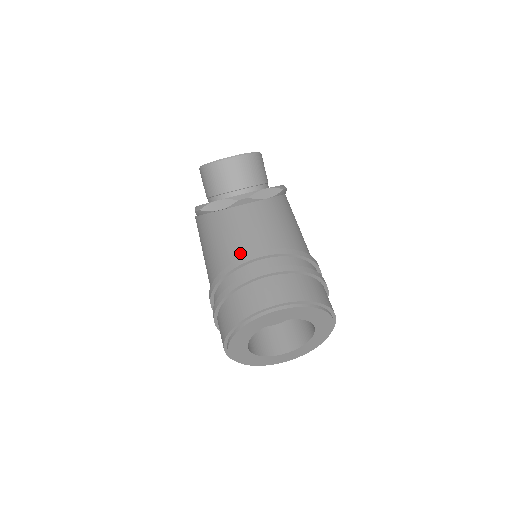
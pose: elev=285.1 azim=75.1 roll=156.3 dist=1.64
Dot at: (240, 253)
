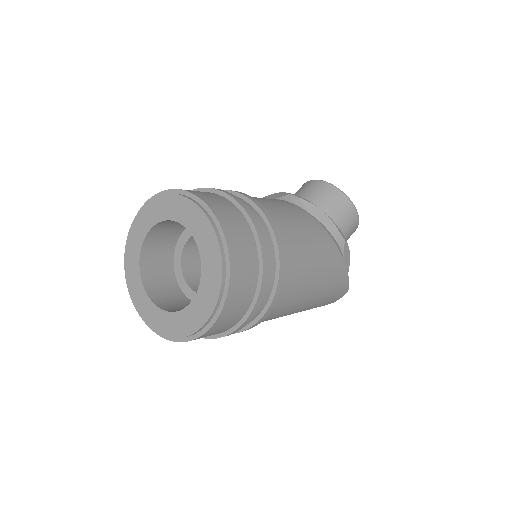
Dot at: occluded
